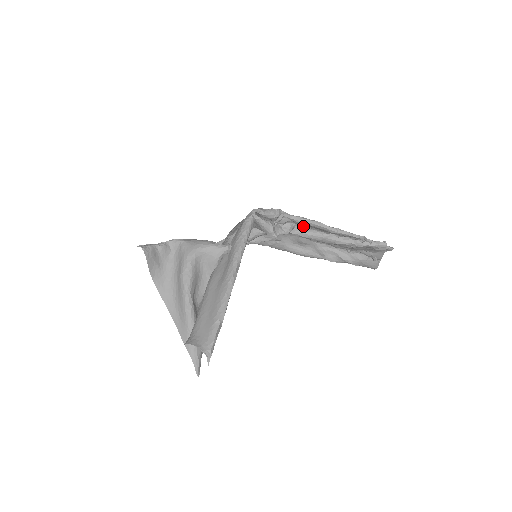
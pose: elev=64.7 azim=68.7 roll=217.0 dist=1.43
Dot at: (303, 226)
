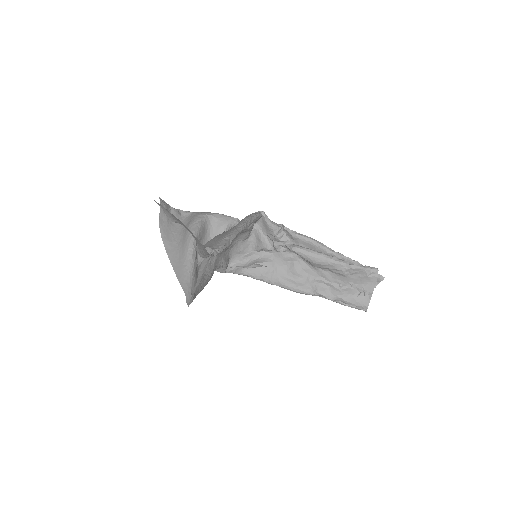
Dot at: (301, 246)
